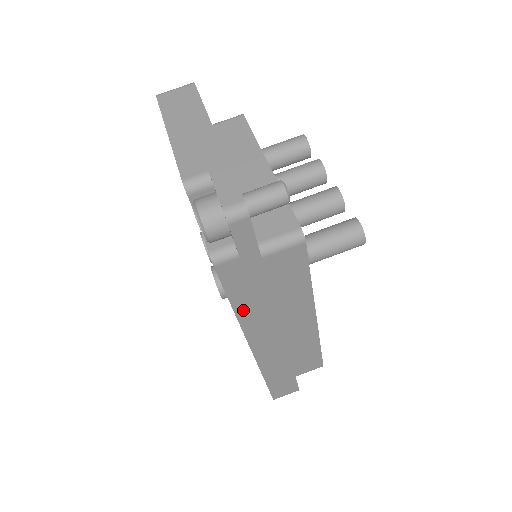
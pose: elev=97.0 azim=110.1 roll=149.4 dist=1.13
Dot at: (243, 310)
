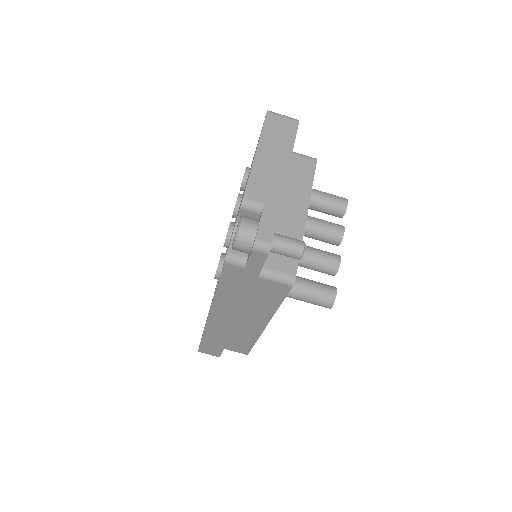
Dot at: (222, 294)
